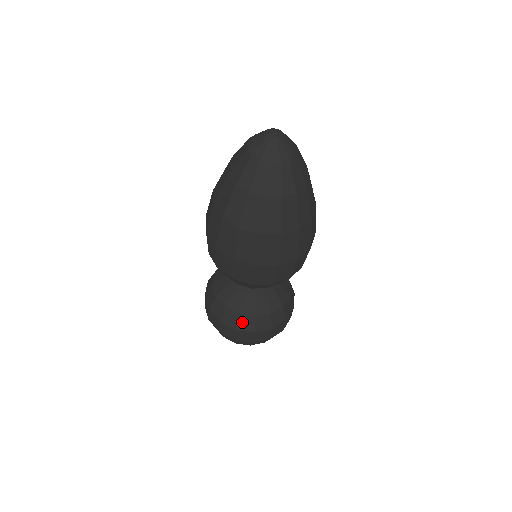
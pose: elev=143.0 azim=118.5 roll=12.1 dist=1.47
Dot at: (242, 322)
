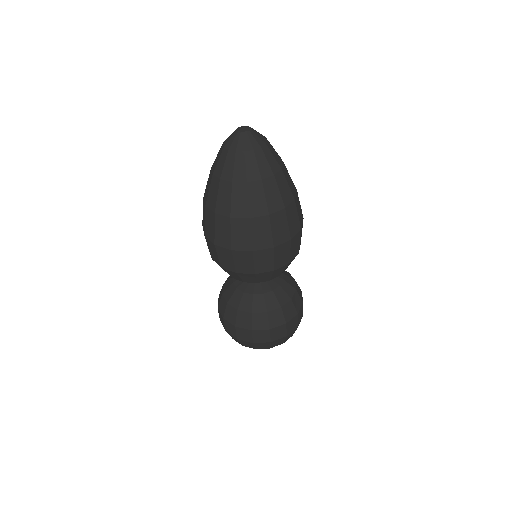
Dot at: (272, 319)
